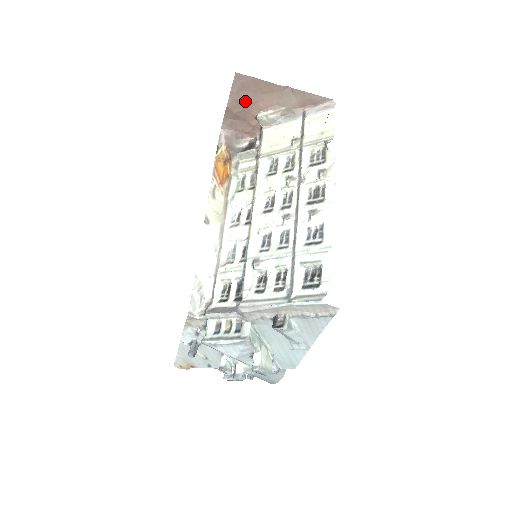
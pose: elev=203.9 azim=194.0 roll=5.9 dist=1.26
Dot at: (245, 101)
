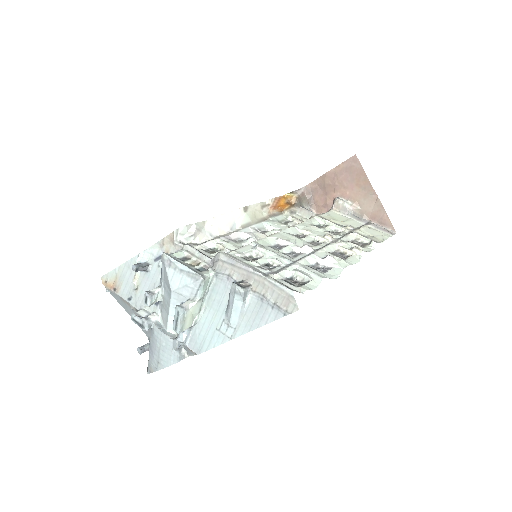
Dot at: (341, 180)
